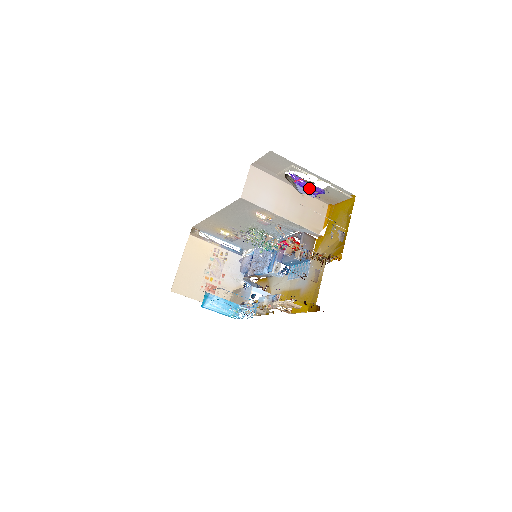
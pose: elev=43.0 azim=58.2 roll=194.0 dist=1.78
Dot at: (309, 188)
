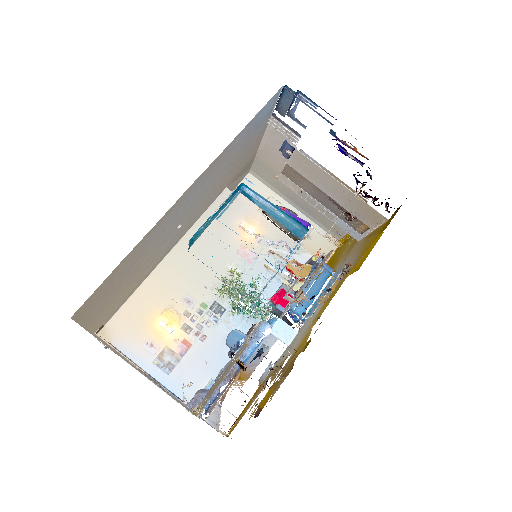
Dot at: occluded
